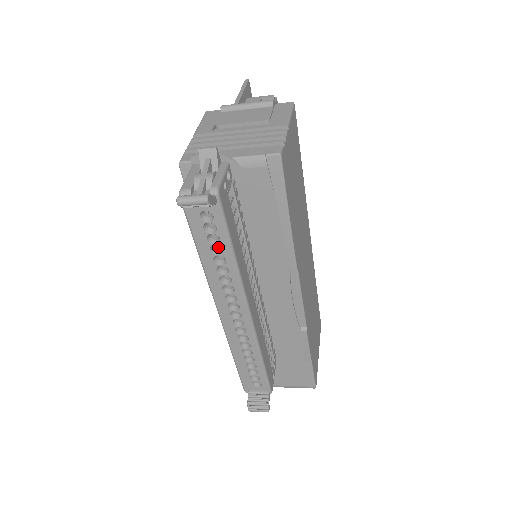
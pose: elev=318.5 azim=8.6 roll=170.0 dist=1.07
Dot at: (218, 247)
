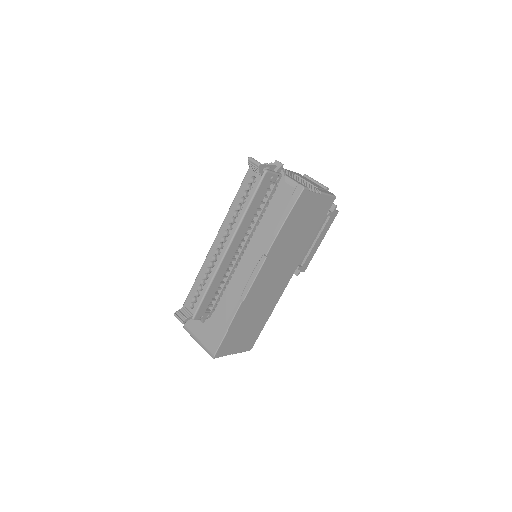
Dot at: occluded
